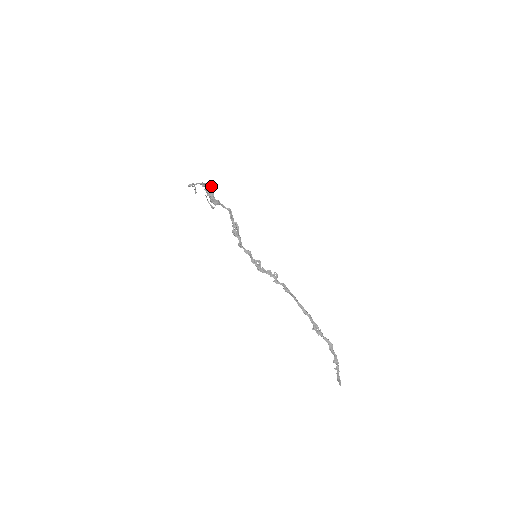
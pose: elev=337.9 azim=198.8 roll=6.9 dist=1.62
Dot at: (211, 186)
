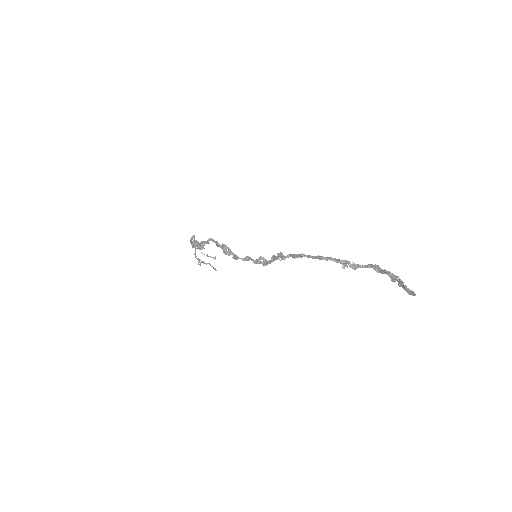
Dot at: (193, 238)
